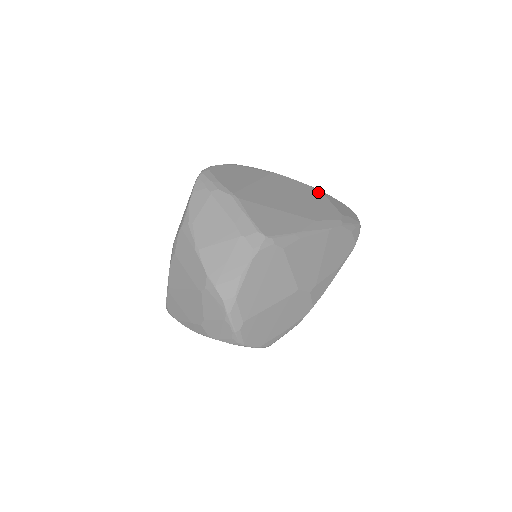
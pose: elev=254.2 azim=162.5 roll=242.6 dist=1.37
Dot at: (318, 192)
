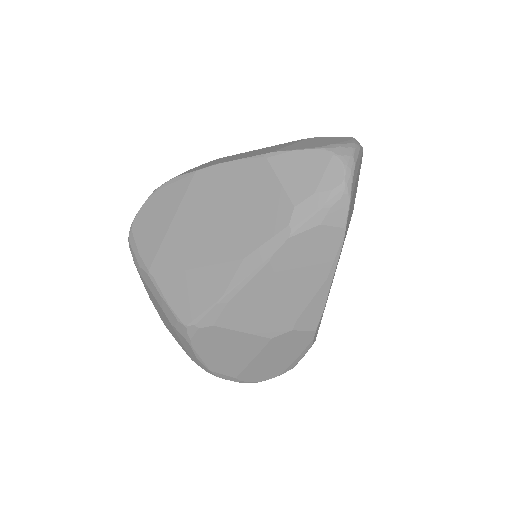
Dot at: (260, 167)
